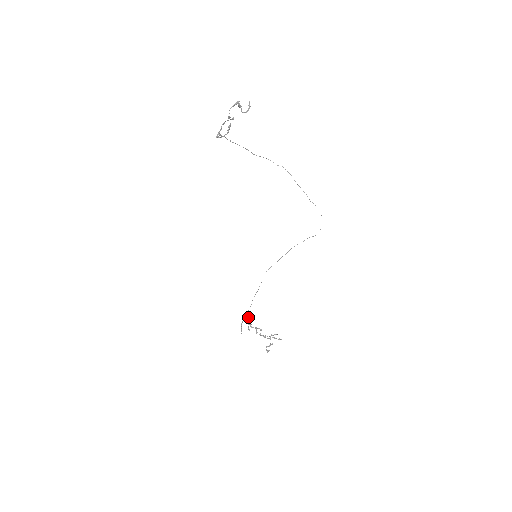
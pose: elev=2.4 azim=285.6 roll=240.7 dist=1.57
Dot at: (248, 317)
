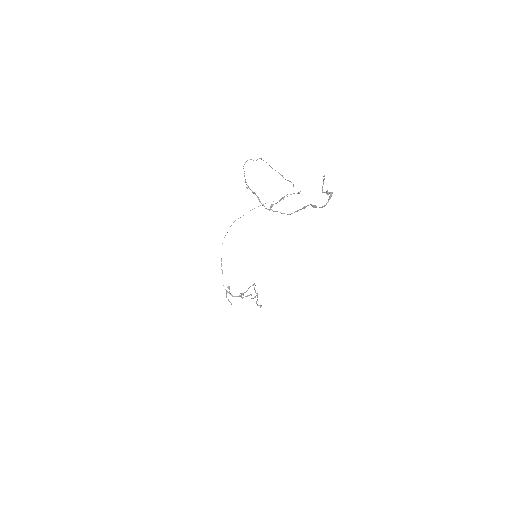
Dot at: (228, 288)
